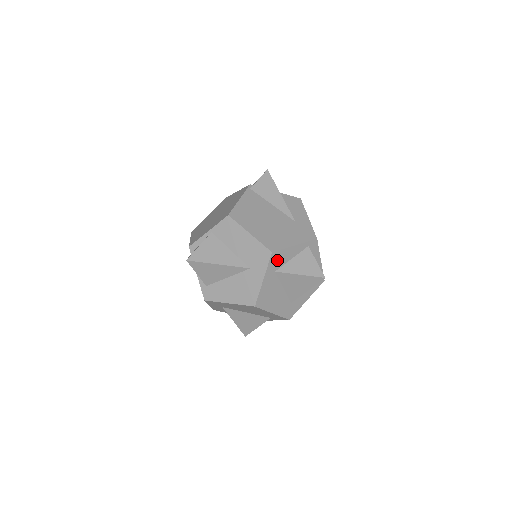
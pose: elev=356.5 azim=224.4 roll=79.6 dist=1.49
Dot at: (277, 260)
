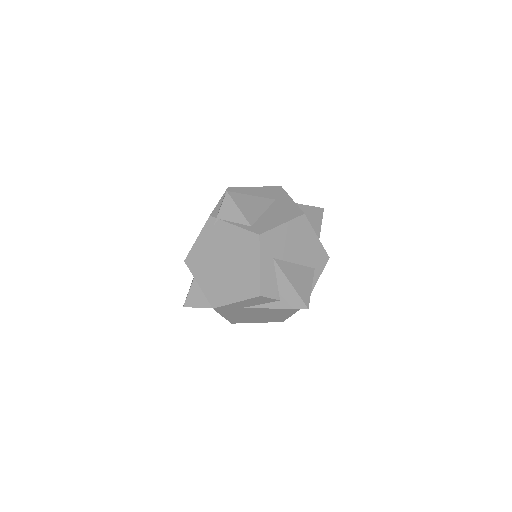
Dot at: occluded
